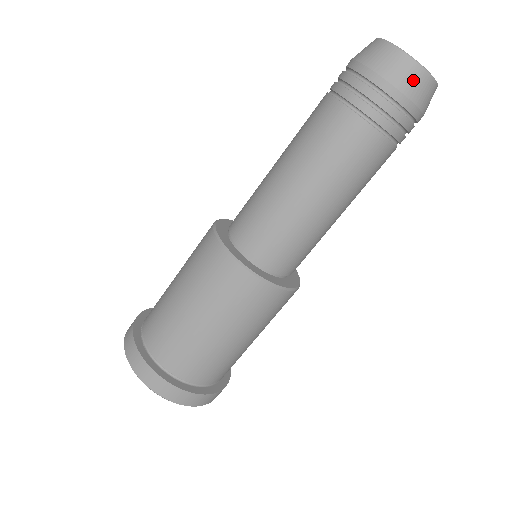
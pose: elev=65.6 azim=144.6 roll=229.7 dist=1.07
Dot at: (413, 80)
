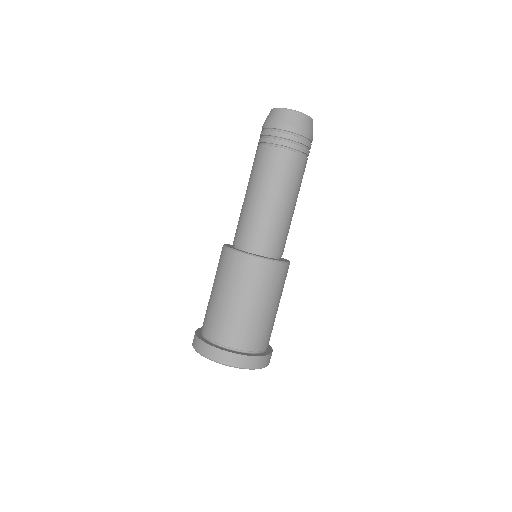
Dot at: (307, 123)
